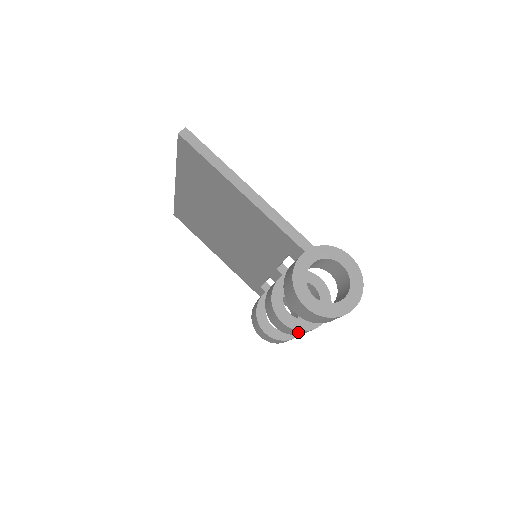
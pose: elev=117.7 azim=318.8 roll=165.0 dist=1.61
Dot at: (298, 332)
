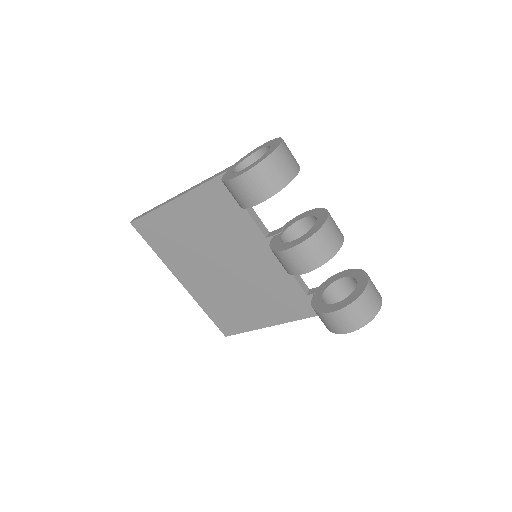
Dot at: (314, 246)
